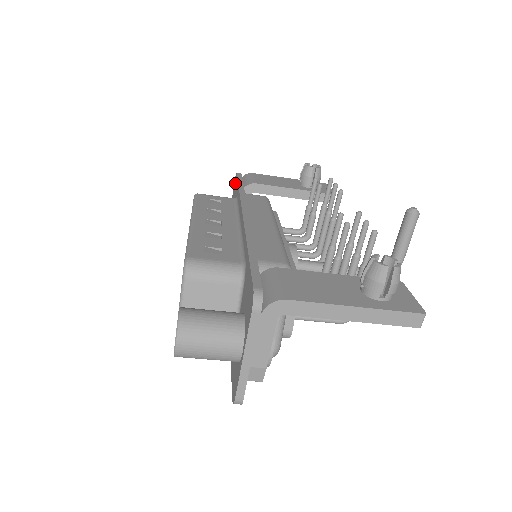
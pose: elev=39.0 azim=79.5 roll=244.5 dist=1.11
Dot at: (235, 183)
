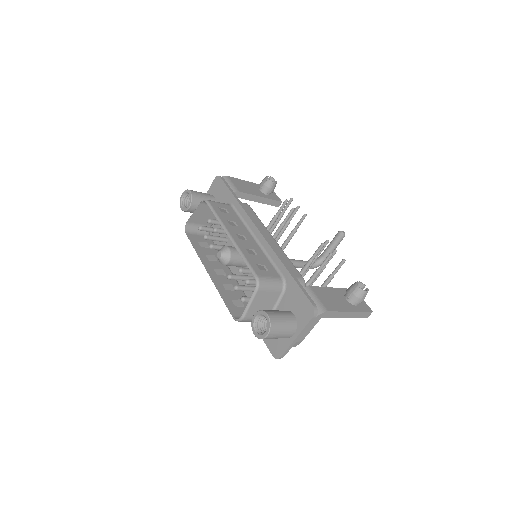
Dot at: (219, 185)
